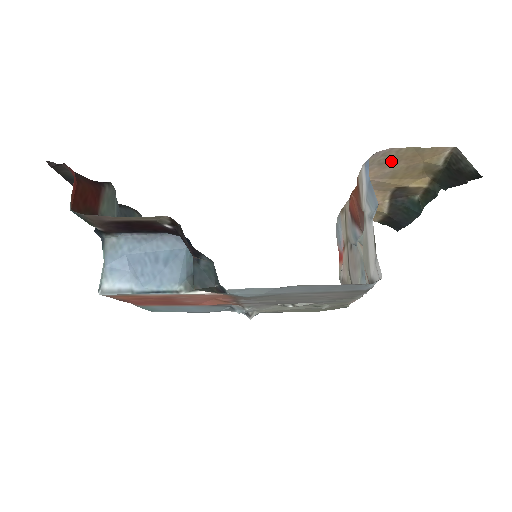
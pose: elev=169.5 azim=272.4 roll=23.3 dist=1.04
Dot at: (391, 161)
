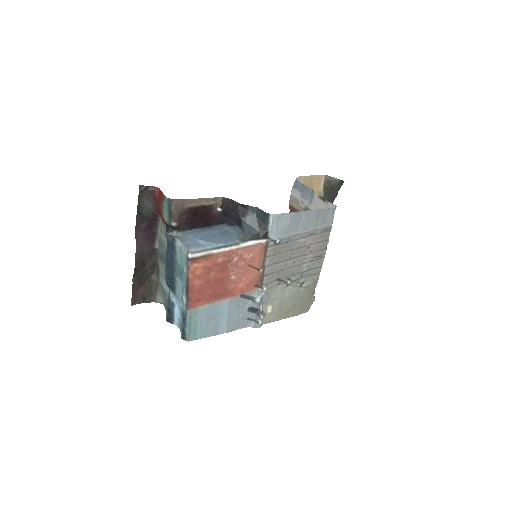
Dot at: occluded
